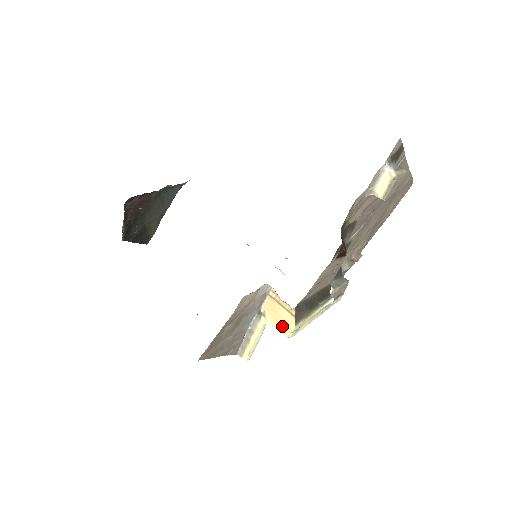
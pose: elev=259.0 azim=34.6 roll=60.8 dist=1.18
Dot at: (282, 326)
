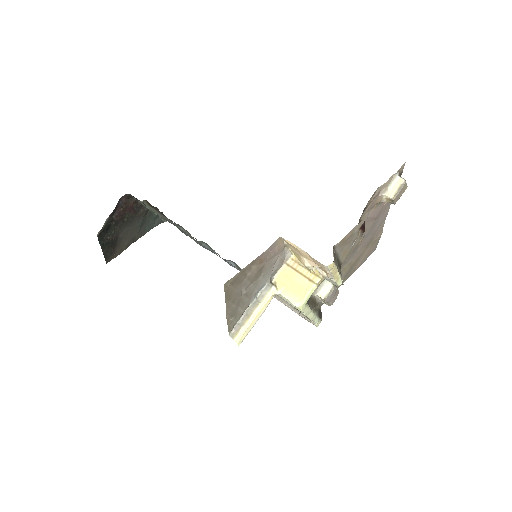
Dot at: (295, 294)
